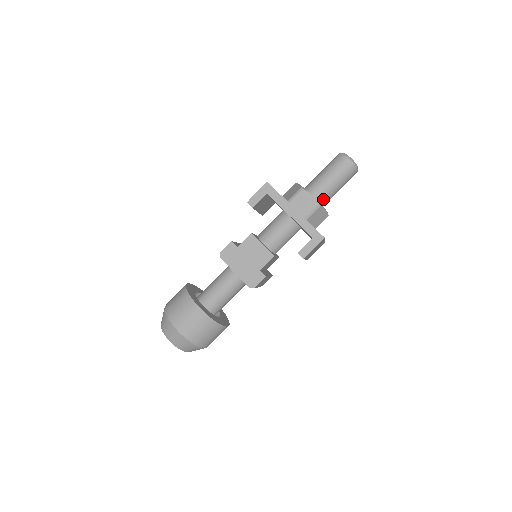
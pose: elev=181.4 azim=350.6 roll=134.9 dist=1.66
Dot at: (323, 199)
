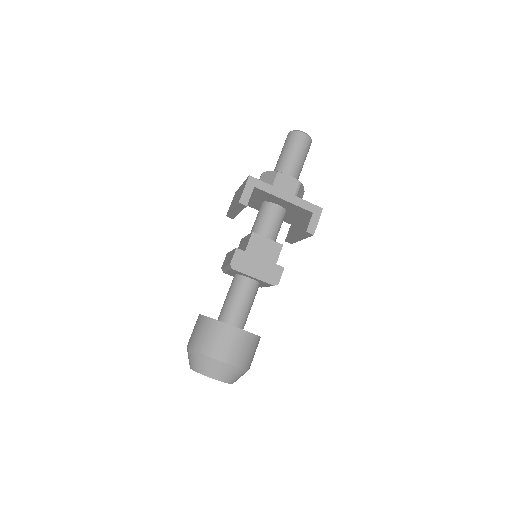
Dot at: (296, 177)
